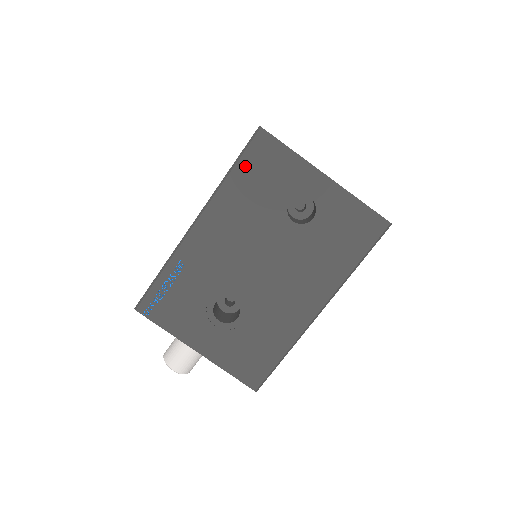
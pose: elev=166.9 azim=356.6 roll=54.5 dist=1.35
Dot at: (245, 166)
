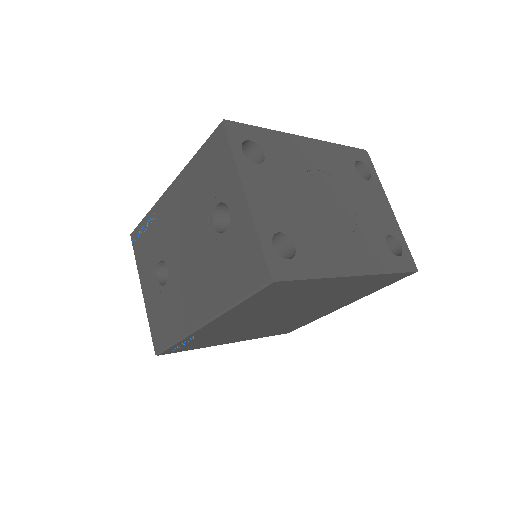
Dot at: (204, 153)
